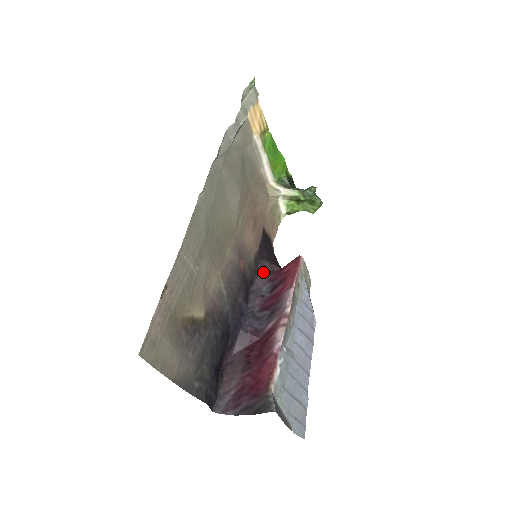
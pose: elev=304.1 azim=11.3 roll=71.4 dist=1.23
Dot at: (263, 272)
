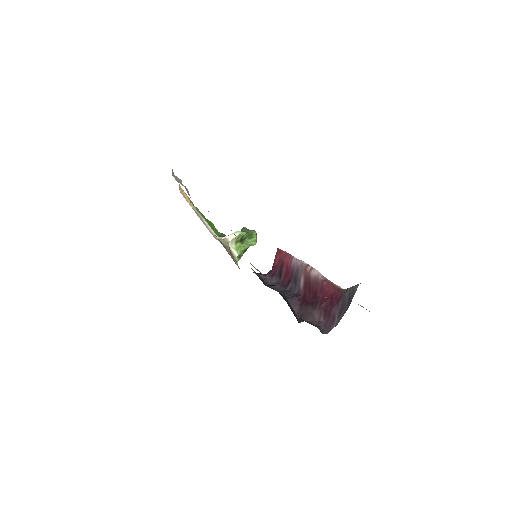
Dot at: (263, 276)
